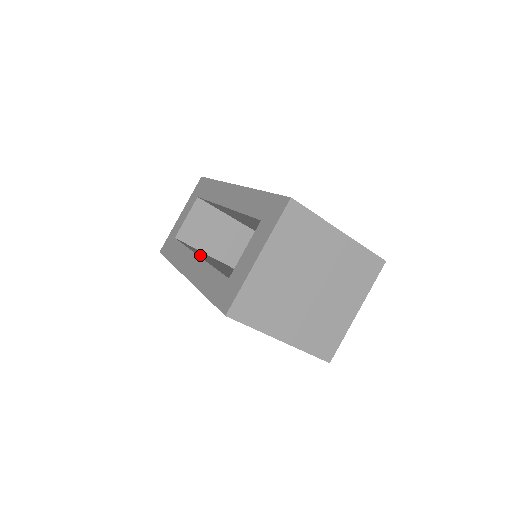
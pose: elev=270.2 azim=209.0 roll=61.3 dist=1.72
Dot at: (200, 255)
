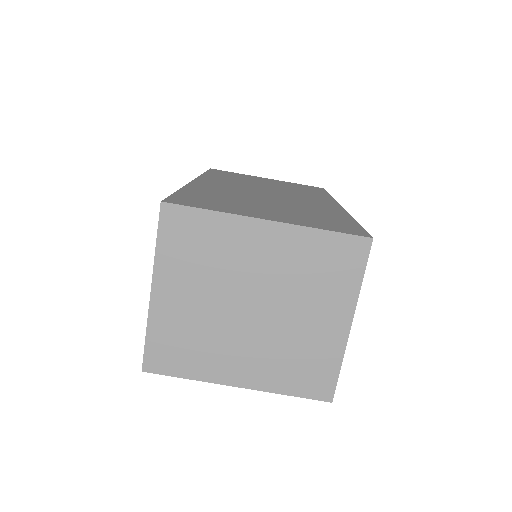
Dot at: occluded
